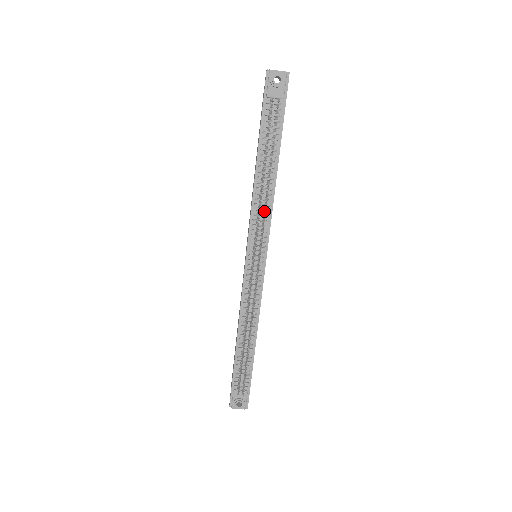
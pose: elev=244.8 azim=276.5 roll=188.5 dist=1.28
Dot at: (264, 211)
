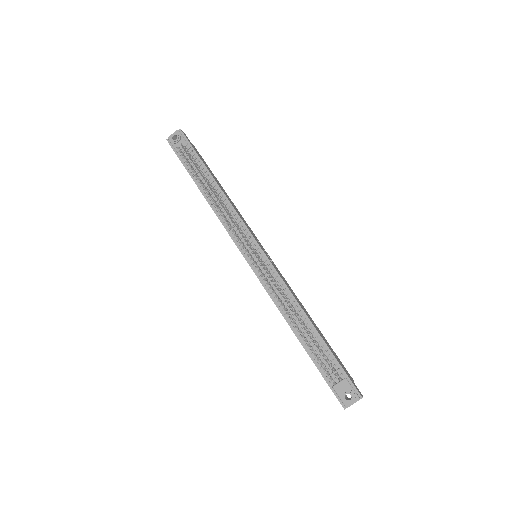
Dot at: (232, 218)
